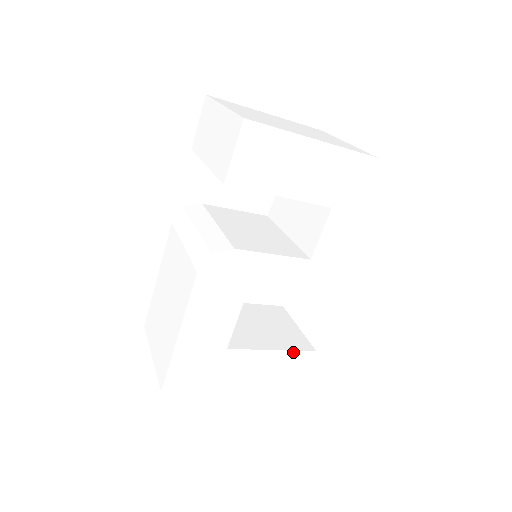
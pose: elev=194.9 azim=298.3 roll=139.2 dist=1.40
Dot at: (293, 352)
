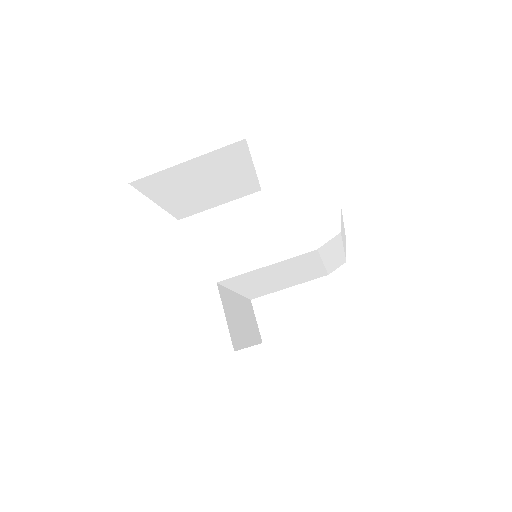
Dot at: (338, 323)
